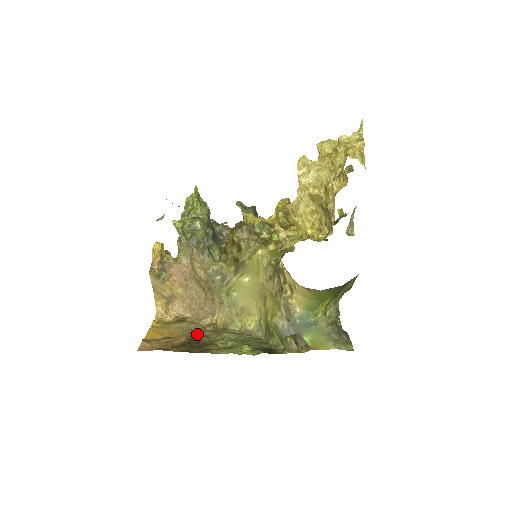
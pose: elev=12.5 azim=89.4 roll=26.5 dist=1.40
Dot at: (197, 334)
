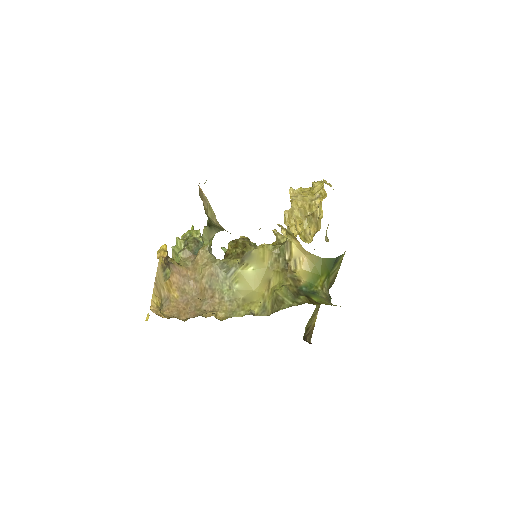
Dot at: occluded
